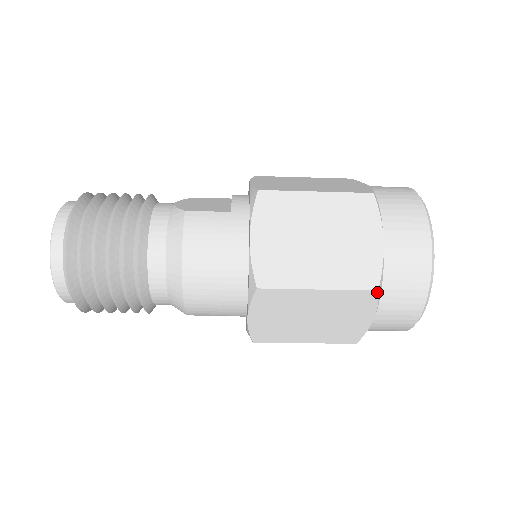
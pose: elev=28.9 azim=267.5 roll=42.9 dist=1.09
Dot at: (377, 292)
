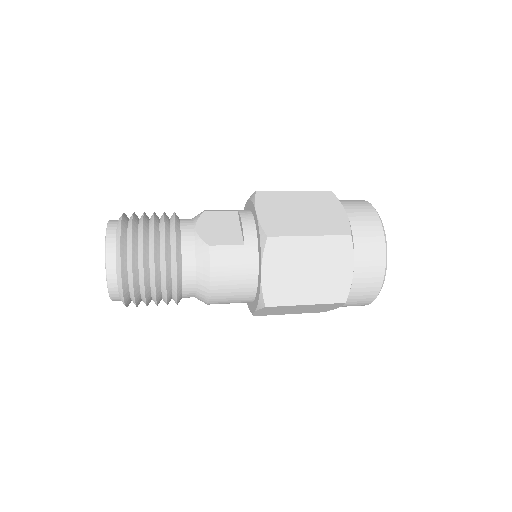
Dot at: occluded
